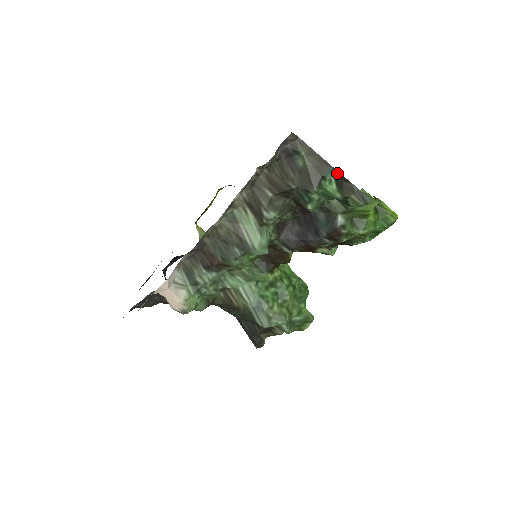
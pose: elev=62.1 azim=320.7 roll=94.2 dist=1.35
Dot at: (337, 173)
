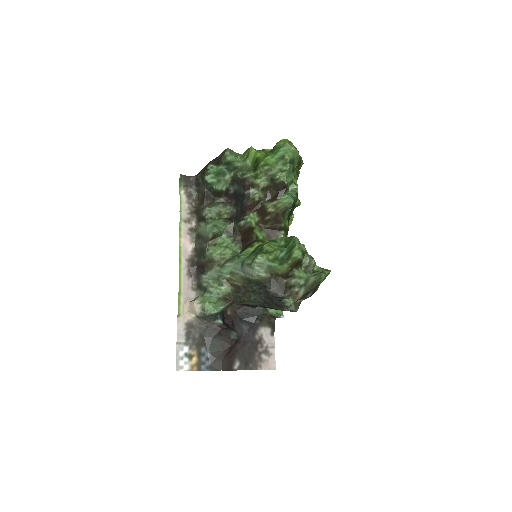
Dot at: (211, 162)
